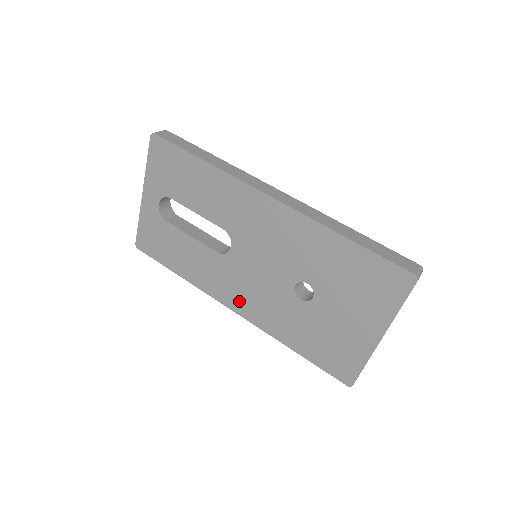
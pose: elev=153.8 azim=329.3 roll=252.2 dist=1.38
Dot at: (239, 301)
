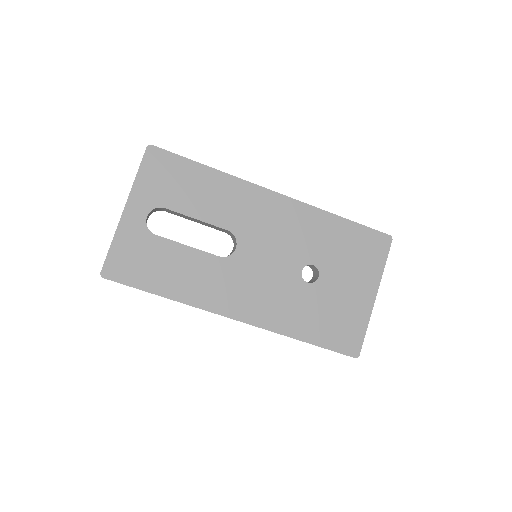
Dot at: (243, 305)
